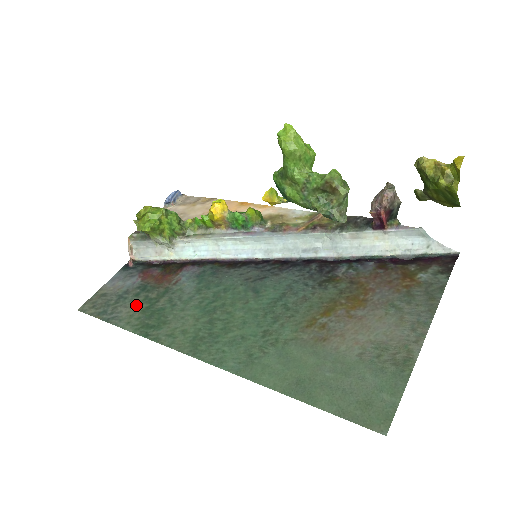
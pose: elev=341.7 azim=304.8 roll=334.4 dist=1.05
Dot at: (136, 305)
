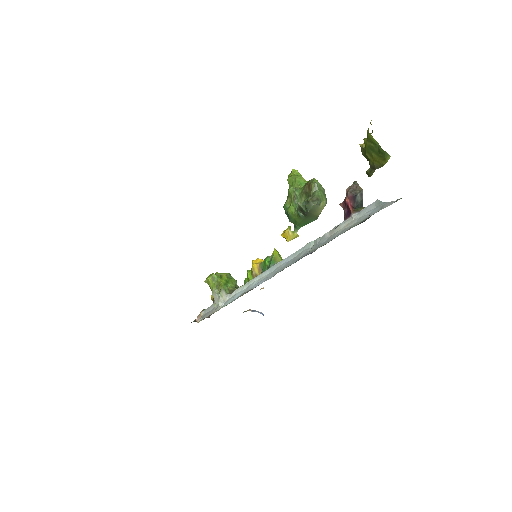
Dot at: occluded
